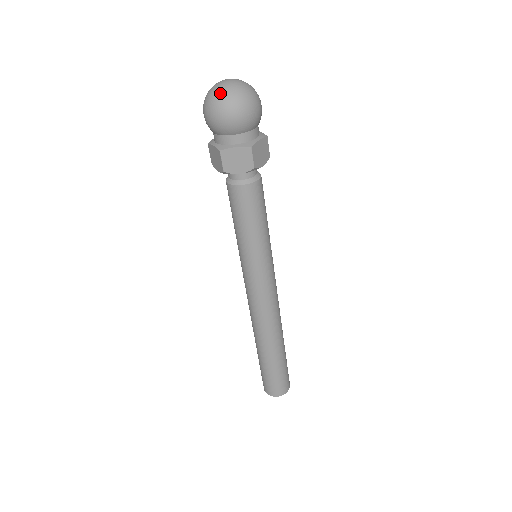
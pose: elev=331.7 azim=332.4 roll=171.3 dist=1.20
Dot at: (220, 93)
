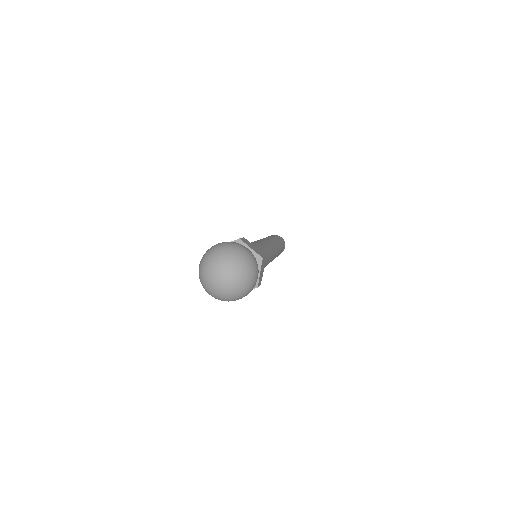
Dot at: (224, 296)
